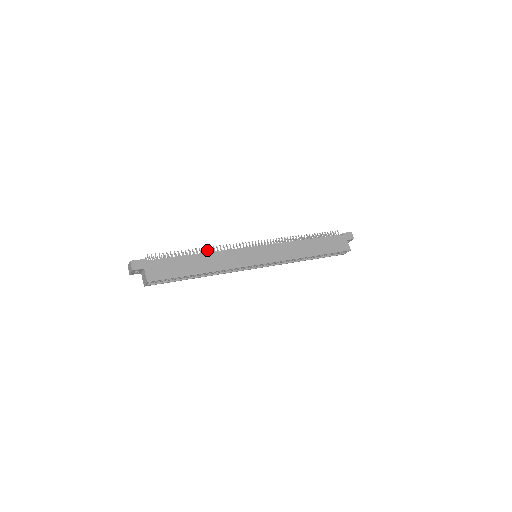
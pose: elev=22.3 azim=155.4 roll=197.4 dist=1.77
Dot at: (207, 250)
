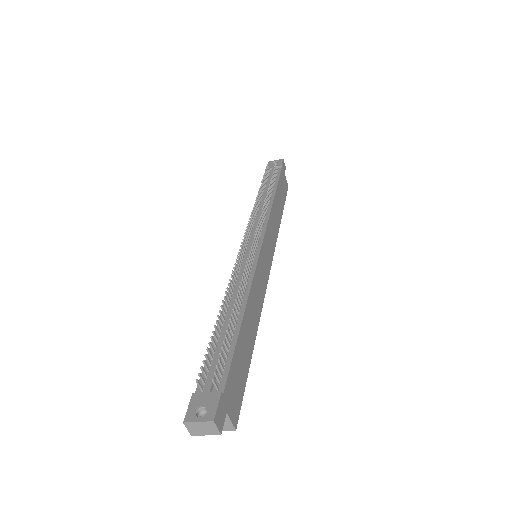
Dot at: (241, 295)
